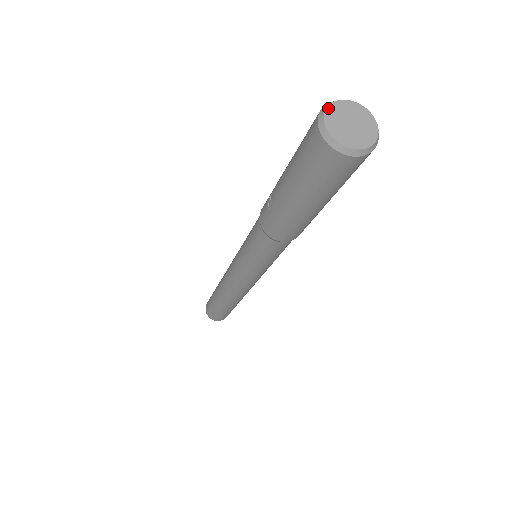
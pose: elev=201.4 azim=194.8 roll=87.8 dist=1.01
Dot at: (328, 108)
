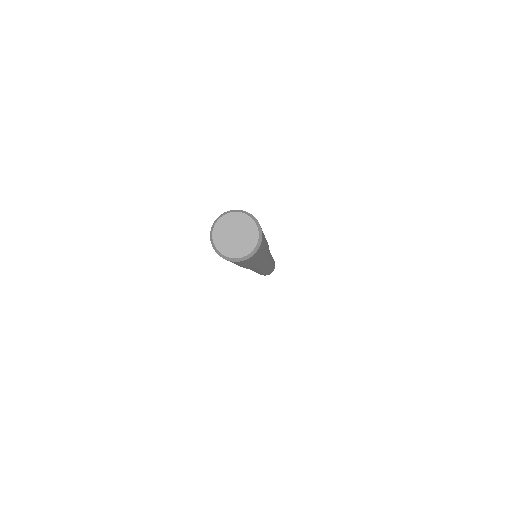
Dot at: (227, 214)
